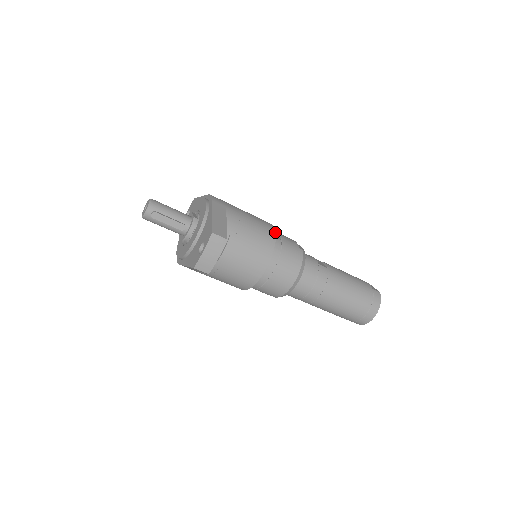
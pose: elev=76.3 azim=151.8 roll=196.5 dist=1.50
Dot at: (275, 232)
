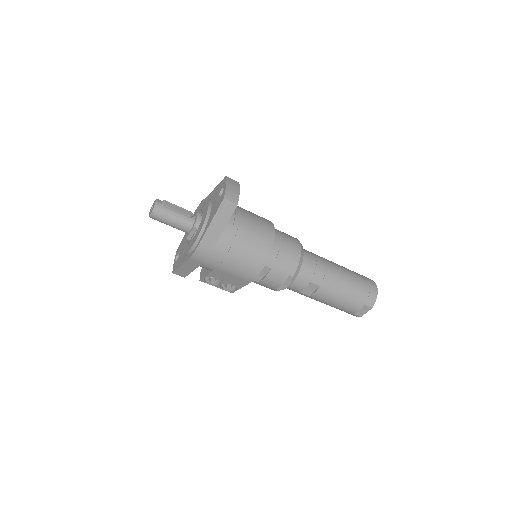
Dot at: occluded
